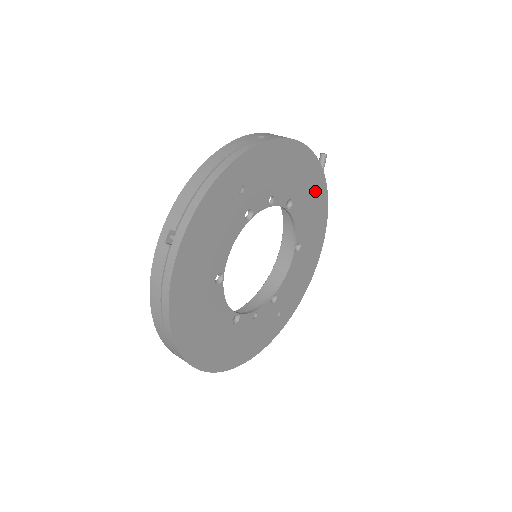
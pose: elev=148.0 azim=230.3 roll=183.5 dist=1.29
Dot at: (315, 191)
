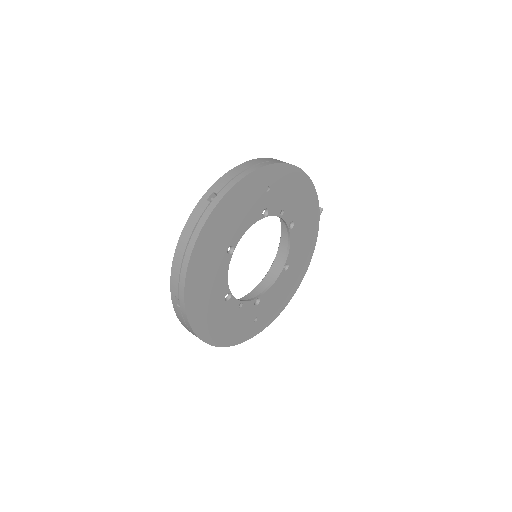
Dot at: (310, 228)
